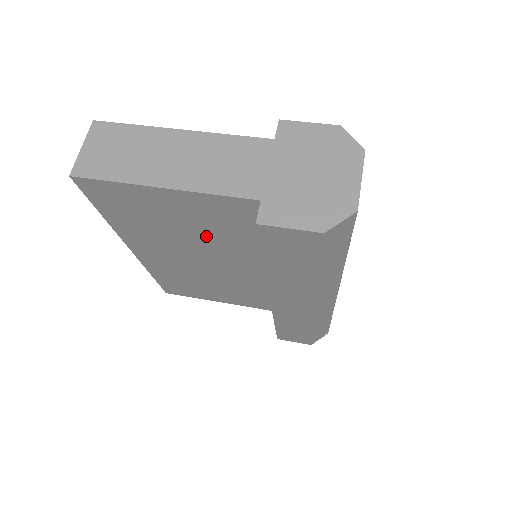
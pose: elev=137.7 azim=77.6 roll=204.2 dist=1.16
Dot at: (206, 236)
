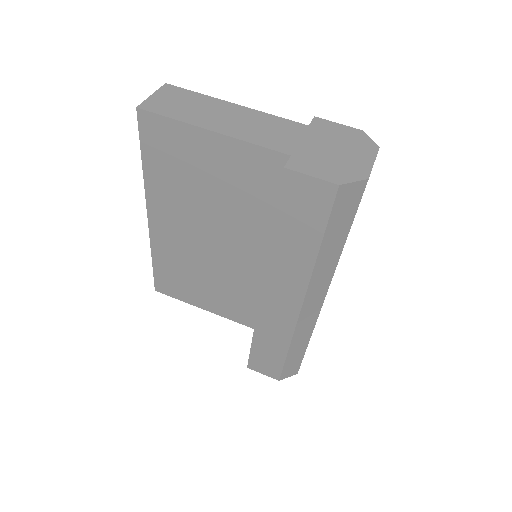
Dot at: (227, 201)
